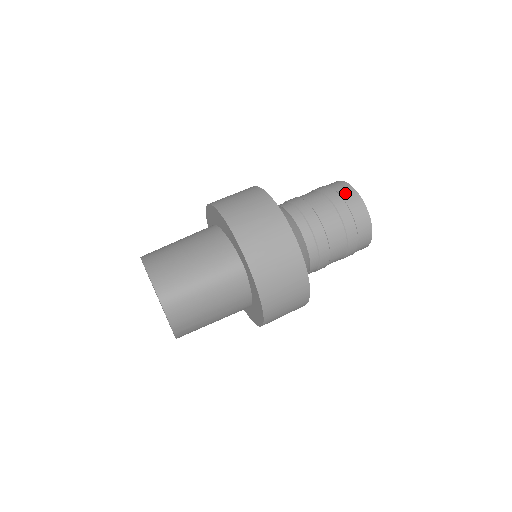
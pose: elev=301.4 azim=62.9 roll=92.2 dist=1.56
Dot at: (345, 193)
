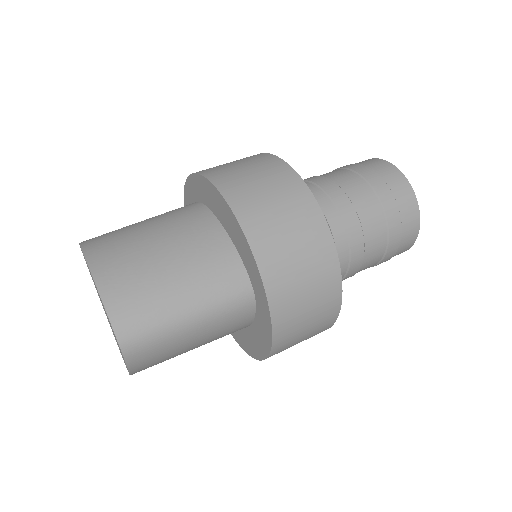
Dot at: (397, 187)
